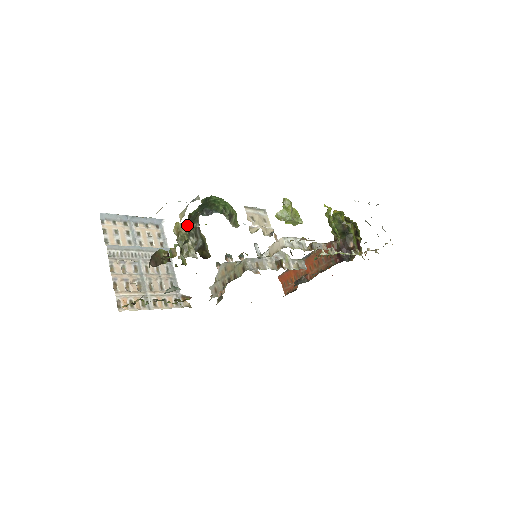
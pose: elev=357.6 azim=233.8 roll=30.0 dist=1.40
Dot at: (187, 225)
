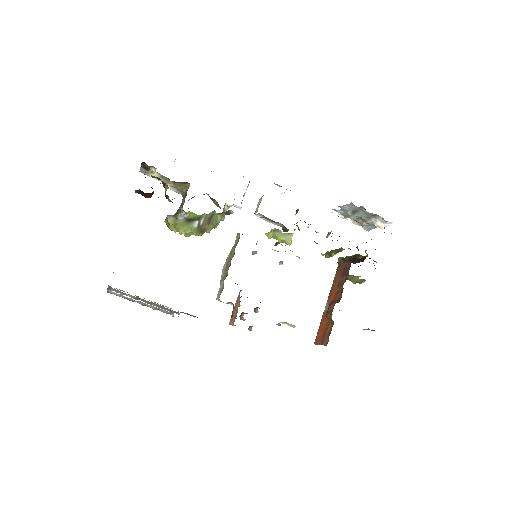
Dot at: (176, 213)
